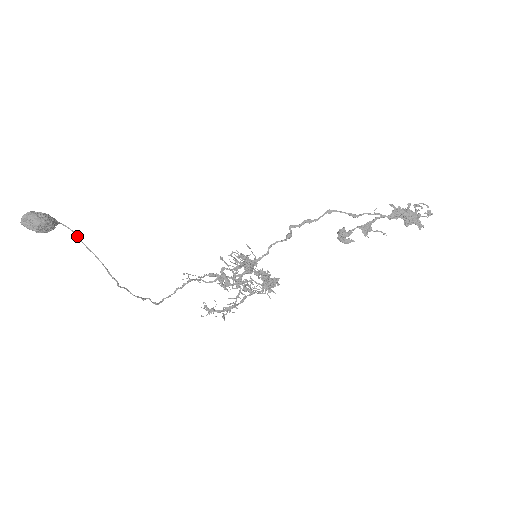
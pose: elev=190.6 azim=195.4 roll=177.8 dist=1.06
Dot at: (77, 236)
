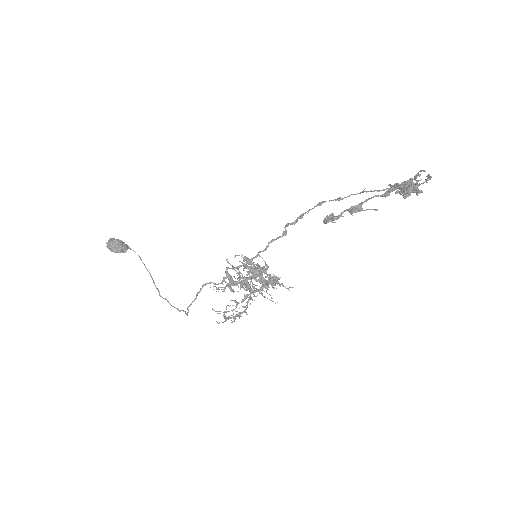
Dot at: (140, 258)
